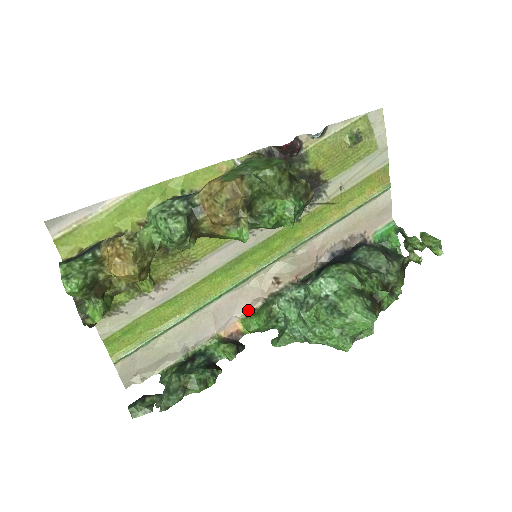
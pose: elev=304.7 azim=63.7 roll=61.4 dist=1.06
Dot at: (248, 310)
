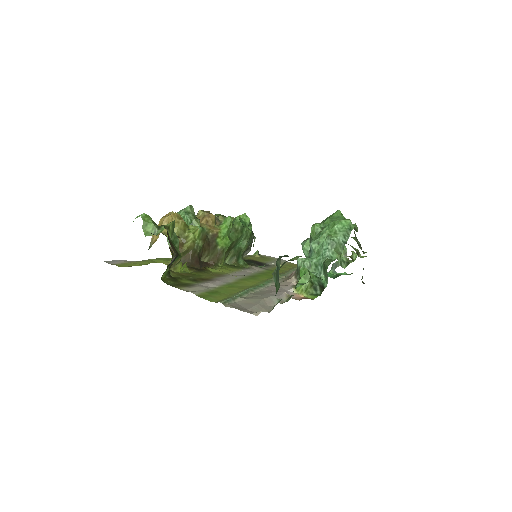
Dot at: (293, 285)
